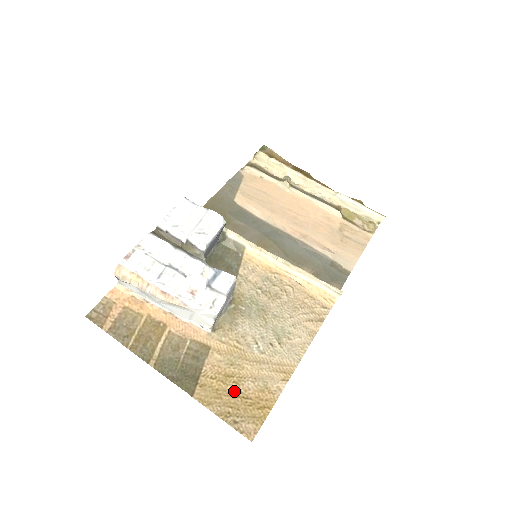
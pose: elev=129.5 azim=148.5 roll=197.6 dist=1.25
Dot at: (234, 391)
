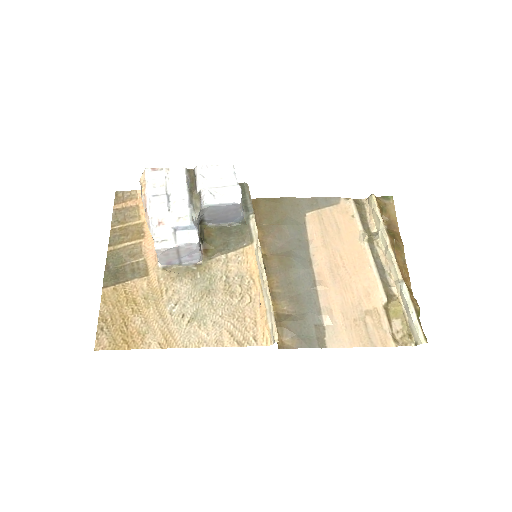
Dot at: (126, 313)
